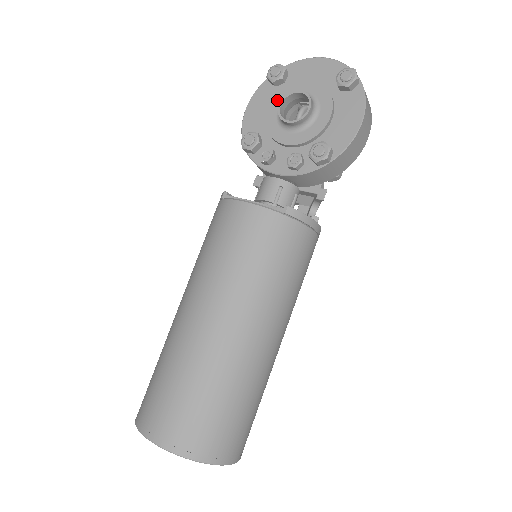
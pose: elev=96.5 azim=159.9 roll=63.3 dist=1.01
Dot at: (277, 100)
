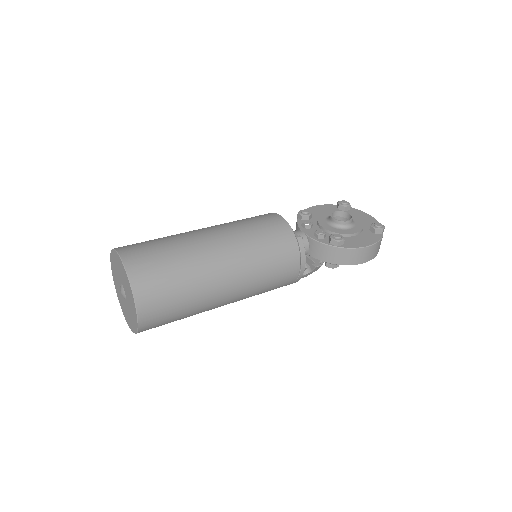
Dot at: occluded
